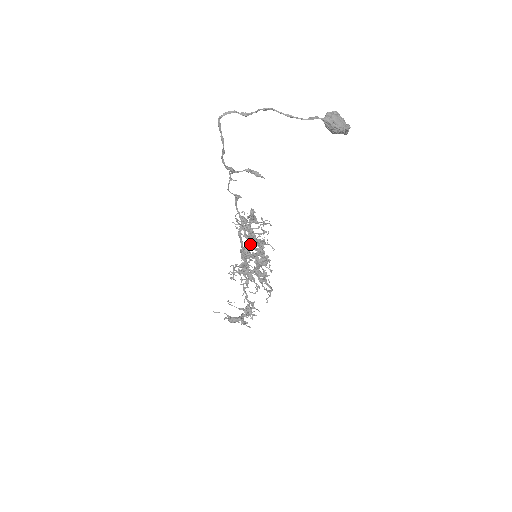
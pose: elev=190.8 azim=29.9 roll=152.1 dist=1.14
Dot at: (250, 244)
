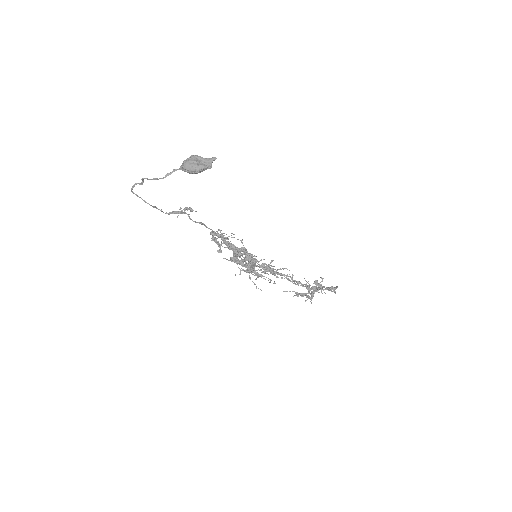
Dot at: (233, 253)
